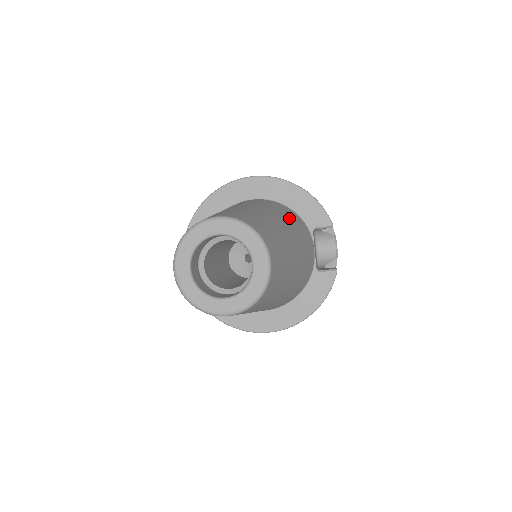
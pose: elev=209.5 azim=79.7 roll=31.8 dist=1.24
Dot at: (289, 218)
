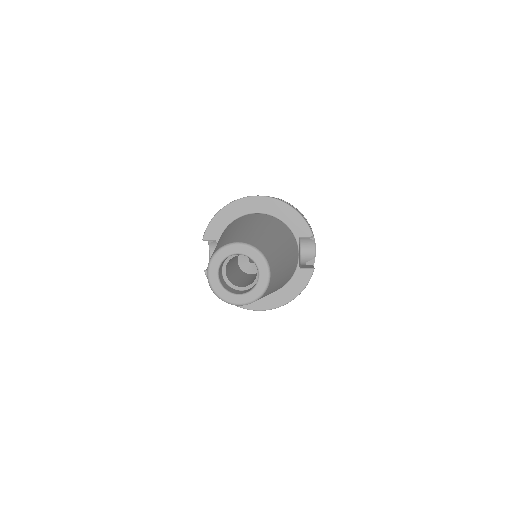
Dot at: (282, 233)
